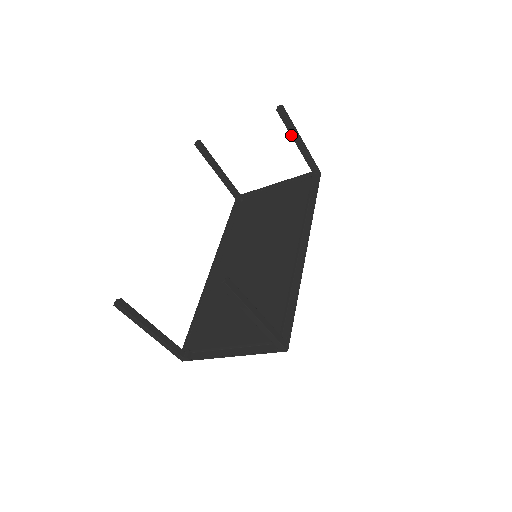
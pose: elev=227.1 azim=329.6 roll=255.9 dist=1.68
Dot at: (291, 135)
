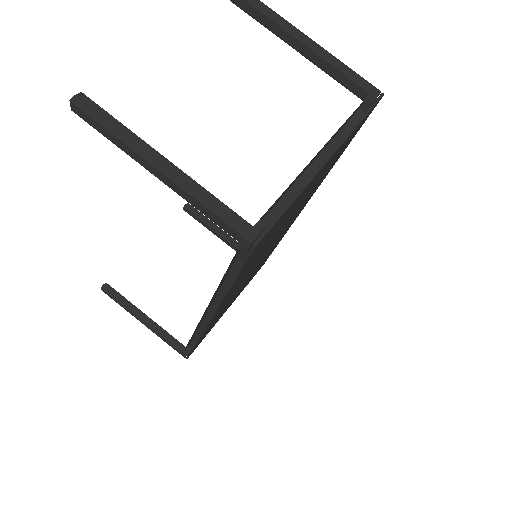
Dot at: (210, 227)
